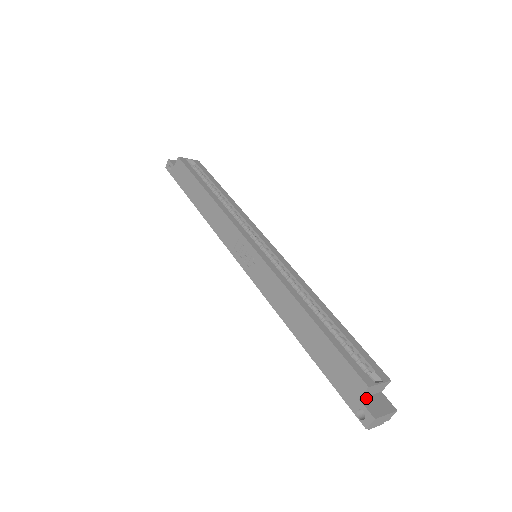
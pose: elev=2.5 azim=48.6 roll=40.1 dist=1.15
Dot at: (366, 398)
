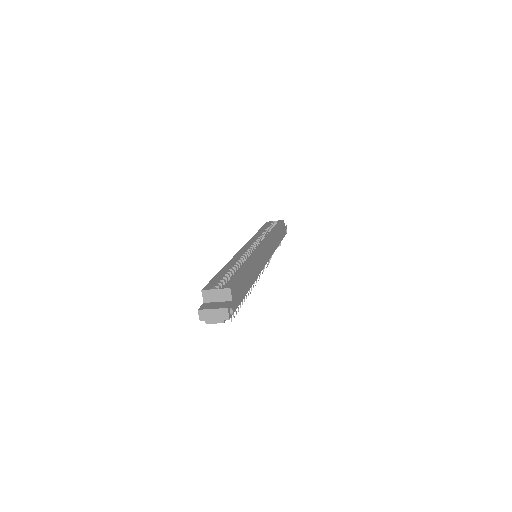
Dot at: (210, 303)
